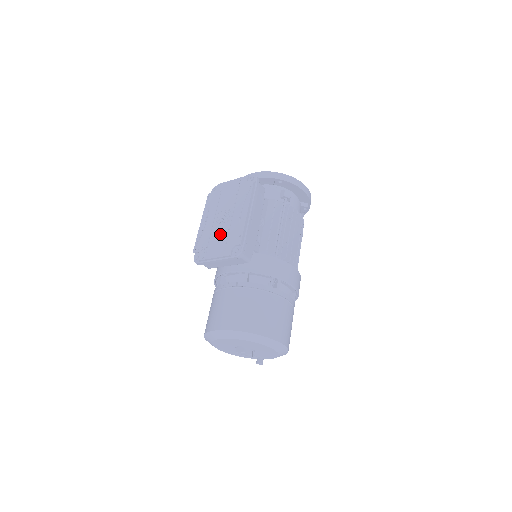
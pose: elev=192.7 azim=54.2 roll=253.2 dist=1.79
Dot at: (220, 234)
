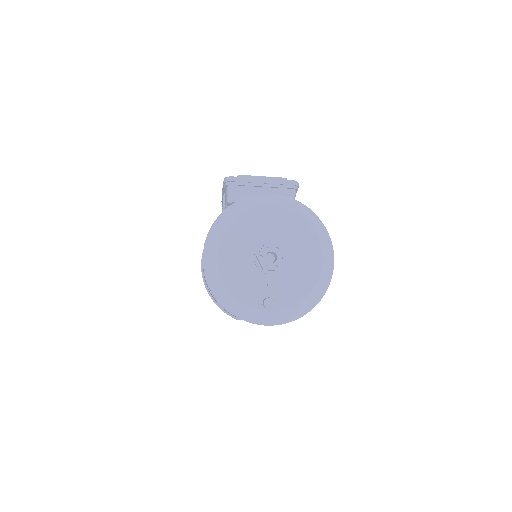
Dot at: occluded
